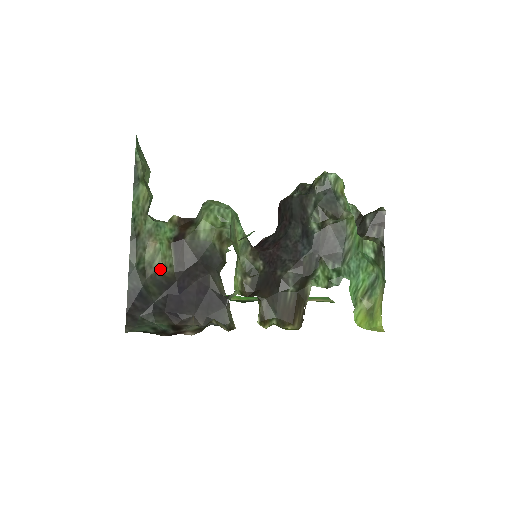
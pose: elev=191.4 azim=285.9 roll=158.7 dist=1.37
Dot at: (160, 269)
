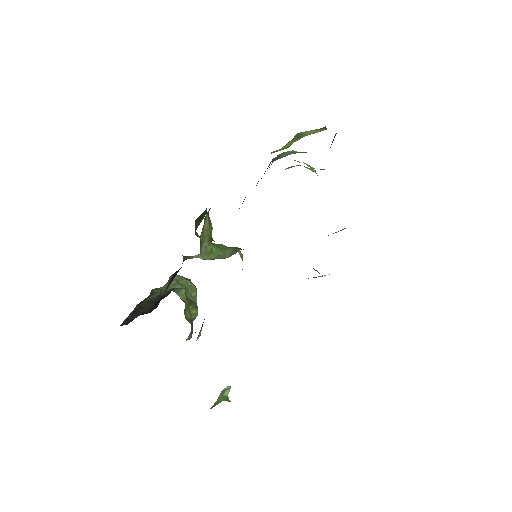
Dot at: (158, 295)
